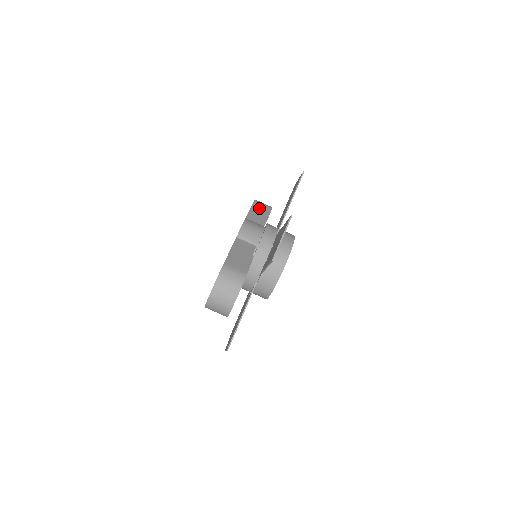
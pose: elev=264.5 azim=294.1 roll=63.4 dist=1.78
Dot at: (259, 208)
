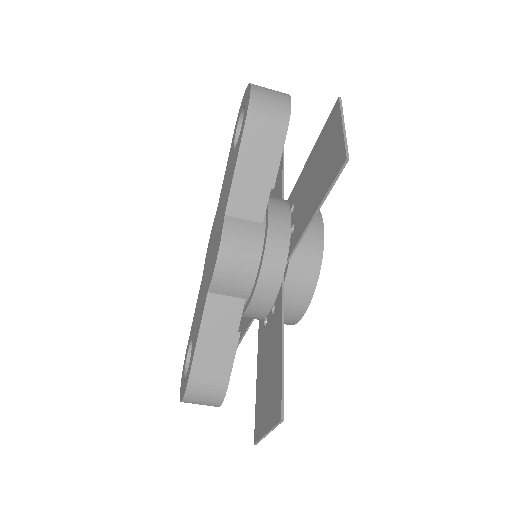
Dot at: (257, 148)
